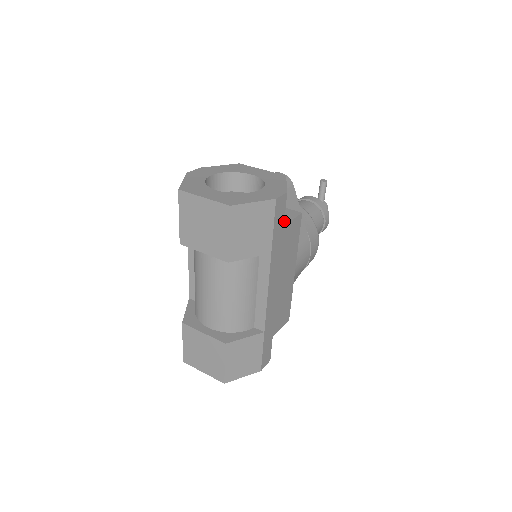
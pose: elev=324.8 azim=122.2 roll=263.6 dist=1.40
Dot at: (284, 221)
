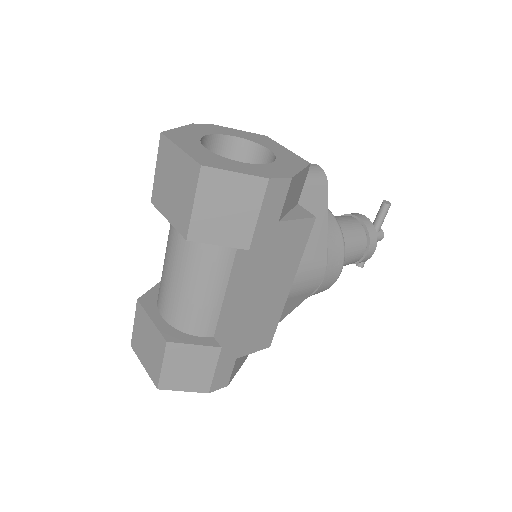
Dot at: (284, 217)
